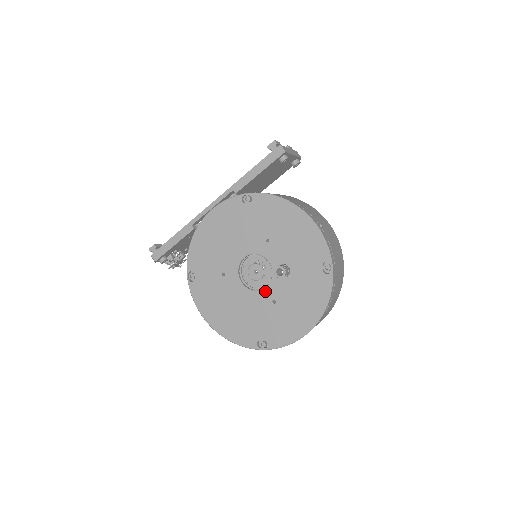
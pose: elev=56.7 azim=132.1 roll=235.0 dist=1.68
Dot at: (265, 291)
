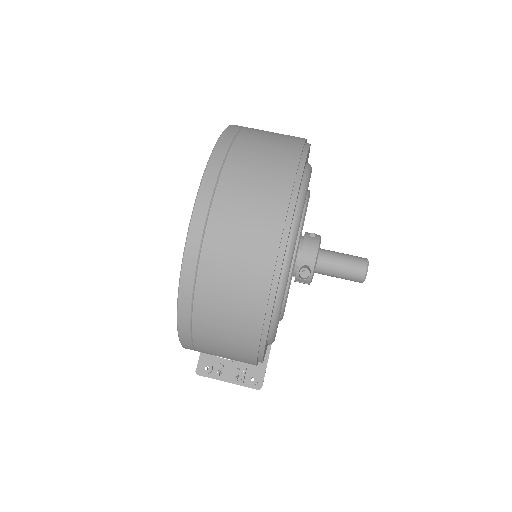
Dot at: occluded
